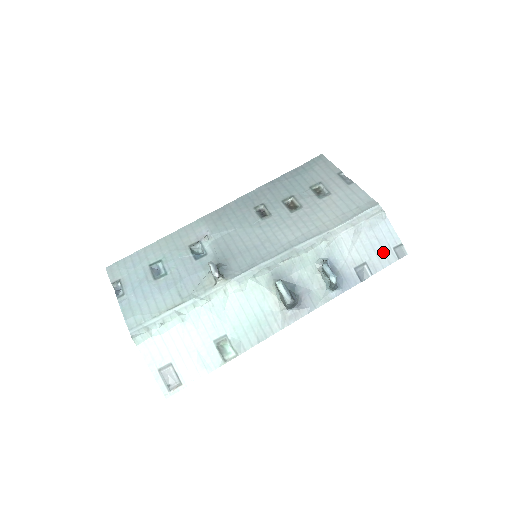
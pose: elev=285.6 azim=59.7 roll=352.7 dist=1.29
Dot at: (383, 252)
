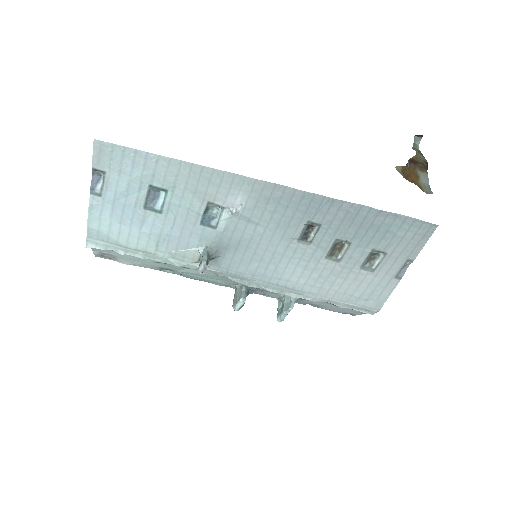
Dot at: (340, 311)
